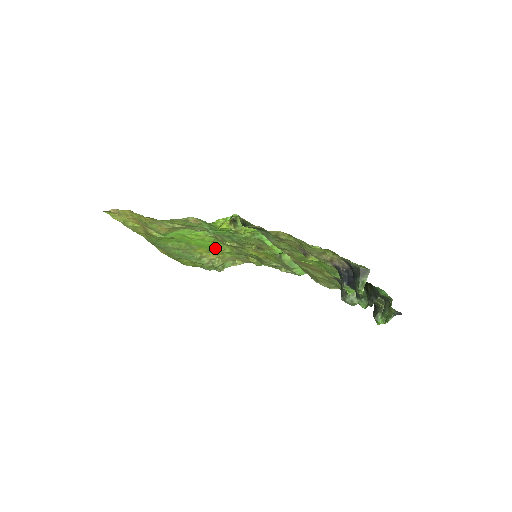
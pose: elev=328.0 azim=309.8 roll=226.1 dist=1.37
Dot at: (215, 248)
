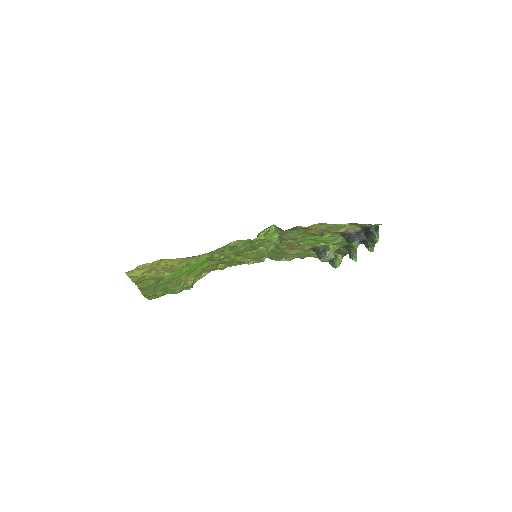
Dot at: (197, 268)
